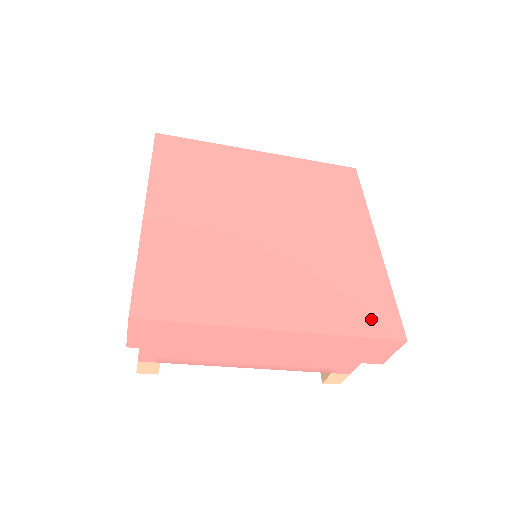
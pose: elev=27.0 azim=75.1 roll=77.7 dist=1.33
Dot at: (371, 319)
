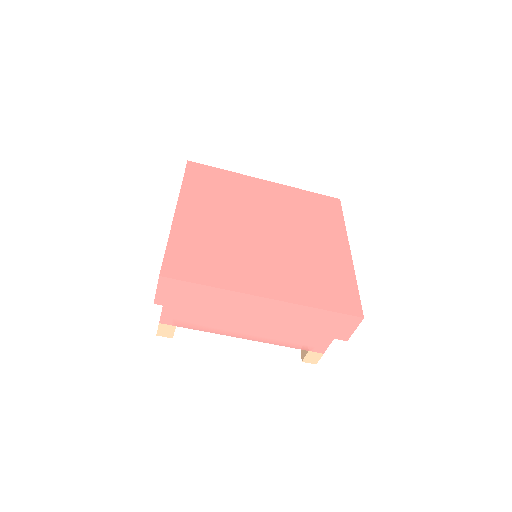
Dot at: (338, 300)
